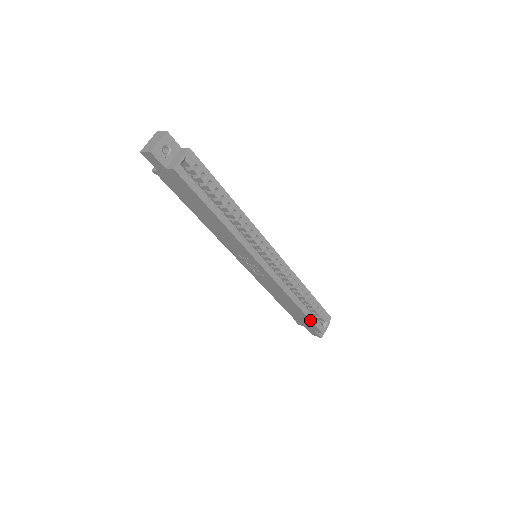
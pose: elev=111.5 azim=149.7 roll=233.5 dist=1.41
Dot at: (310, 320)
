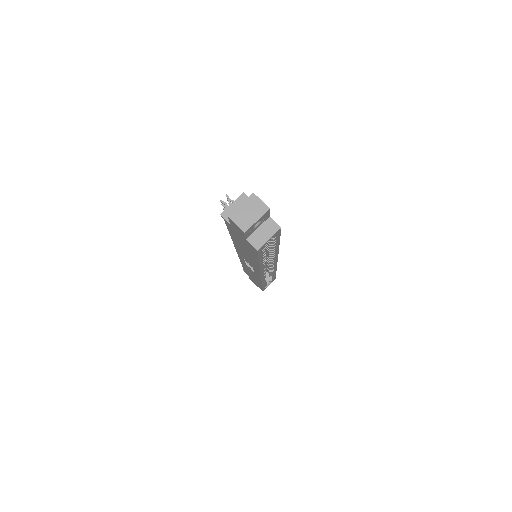
Dot at: (262, 288)
